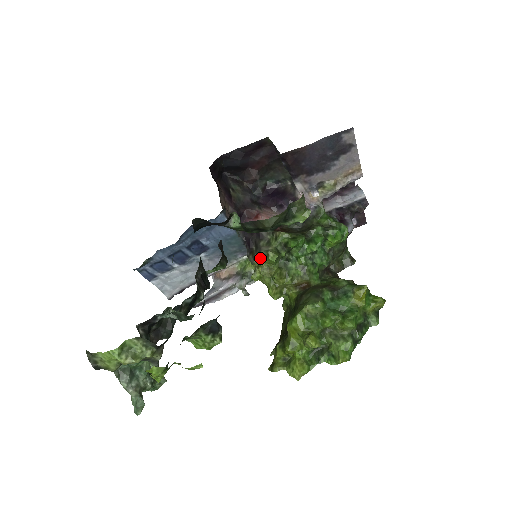
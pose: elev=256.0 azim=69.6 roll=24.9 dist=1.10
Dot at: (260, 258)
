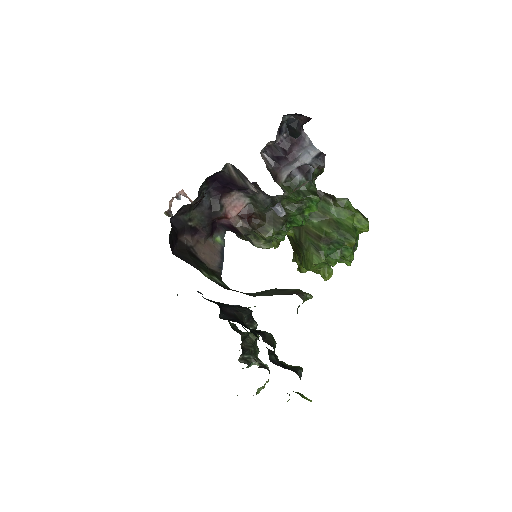
Dot at: occluded
